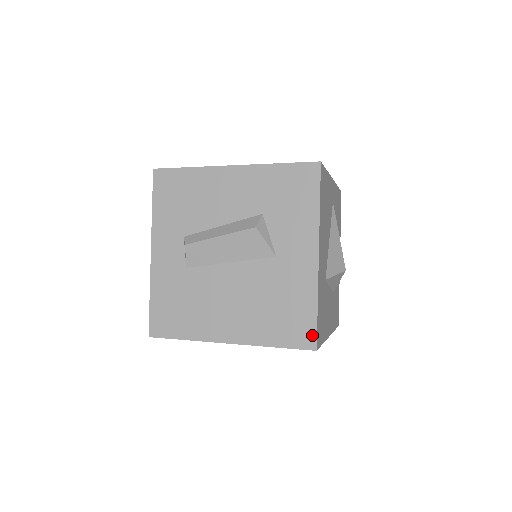
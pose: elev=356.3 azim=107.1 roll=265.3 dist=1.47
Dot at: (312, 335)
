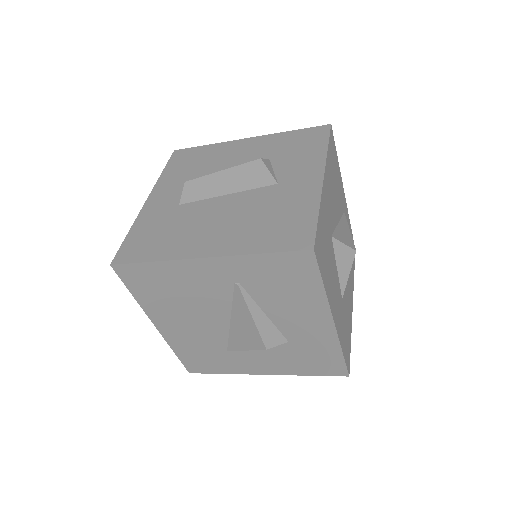
Dot at: (309, 236)
